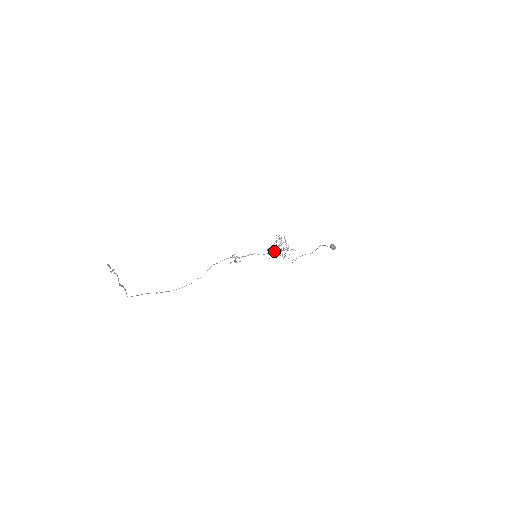
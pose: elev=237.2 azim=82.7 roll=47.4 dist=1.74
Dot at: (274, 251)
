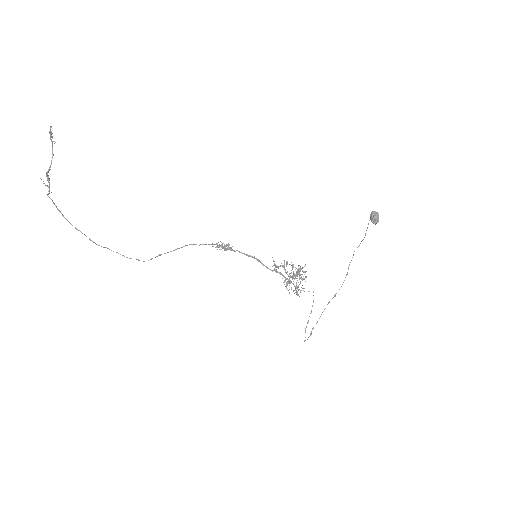
Dot at: (282, 274)
